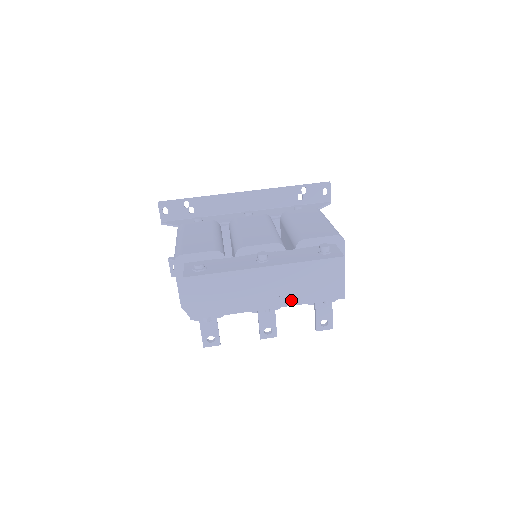
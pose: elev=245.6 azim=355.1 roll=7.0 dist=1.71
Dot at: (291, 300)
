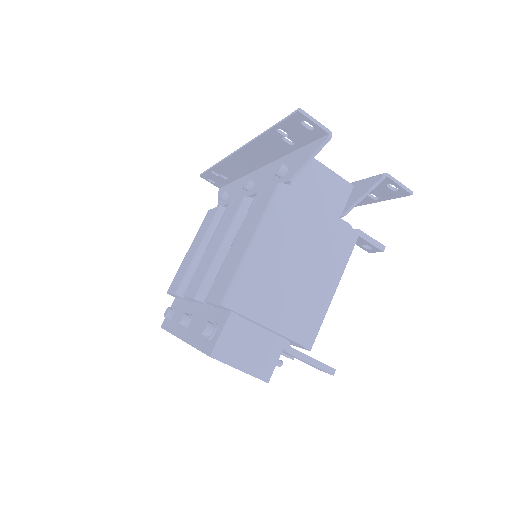
Dot at: occluded
